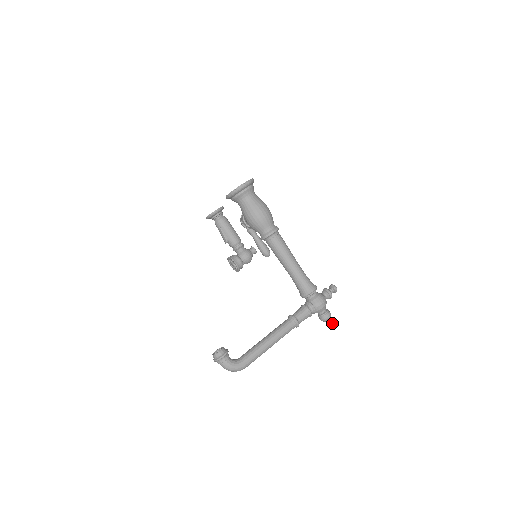
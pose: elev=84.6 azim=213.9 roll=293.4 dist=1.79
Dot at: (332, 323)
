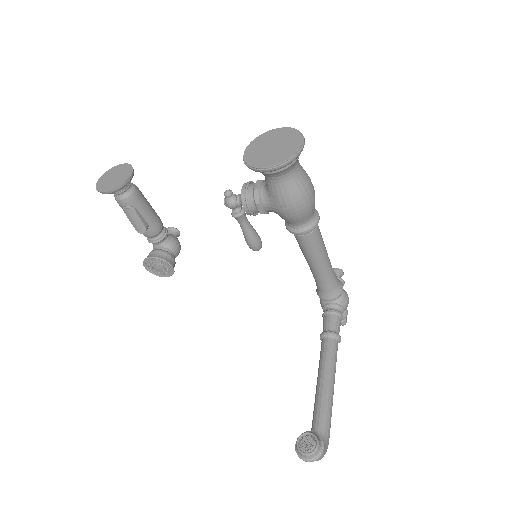
Dot at: (346, 318)
